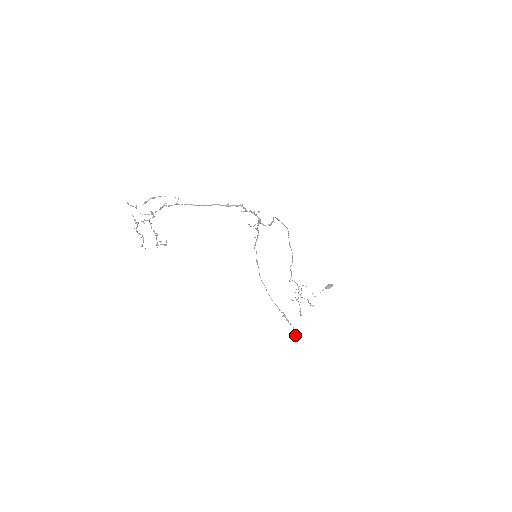
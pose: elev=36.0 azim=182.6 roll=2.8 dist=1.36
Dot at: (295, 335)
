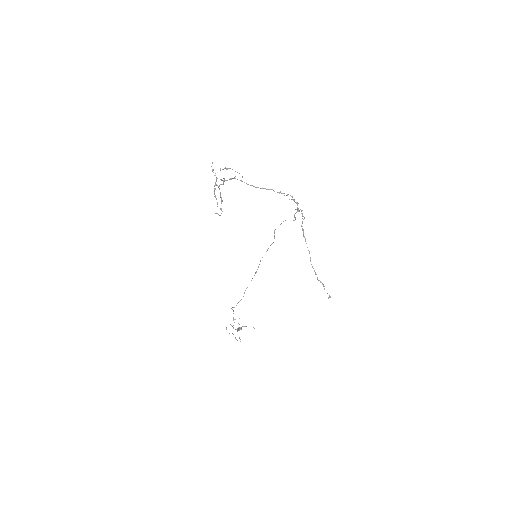
Dot at: occluded
